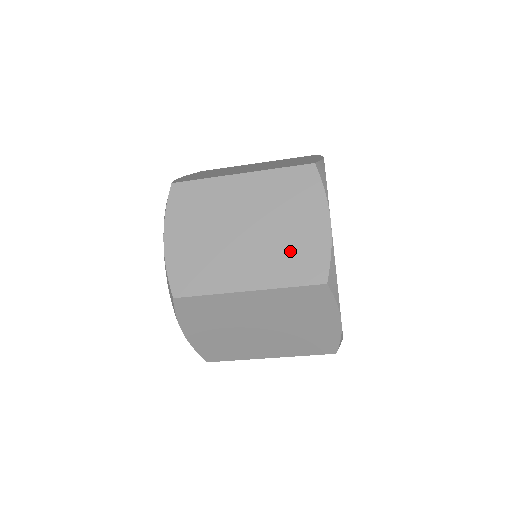
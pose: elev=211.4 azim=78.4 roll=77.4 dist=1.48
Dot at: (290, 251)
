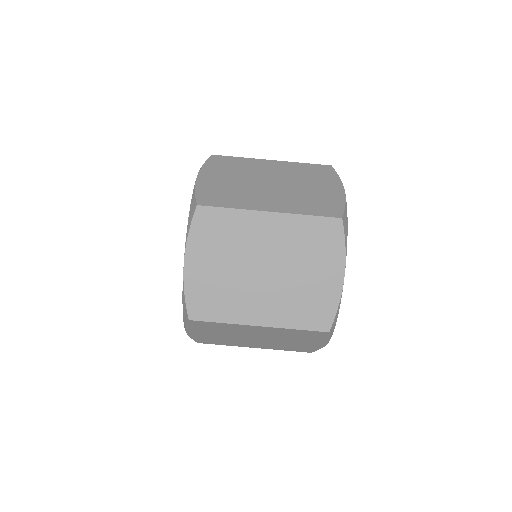
Dot at: occluded
